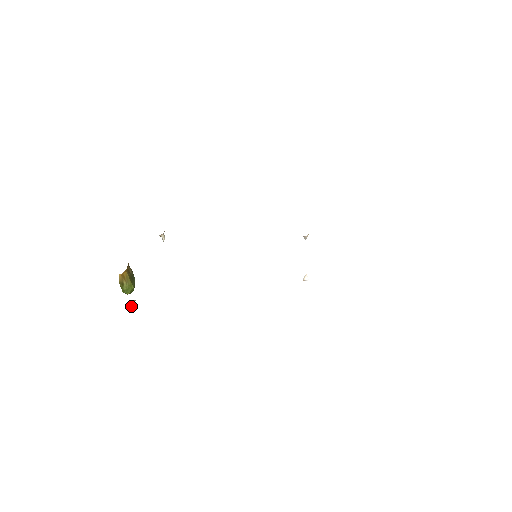
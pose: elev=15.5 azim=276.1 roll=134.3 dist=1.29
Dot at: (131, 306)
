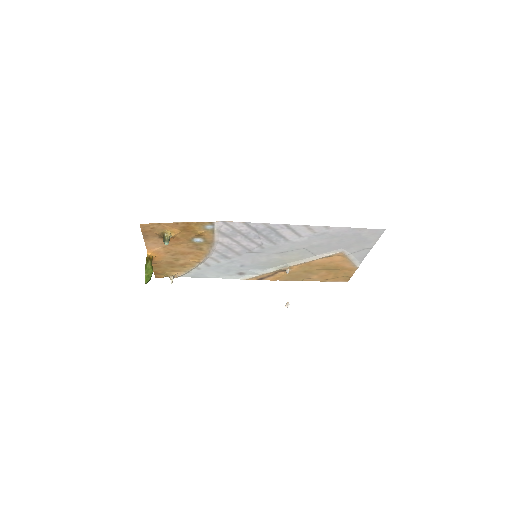
Dot at: (168, 237)
